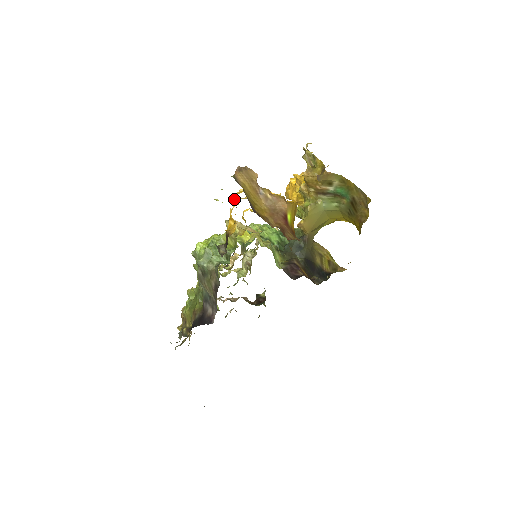
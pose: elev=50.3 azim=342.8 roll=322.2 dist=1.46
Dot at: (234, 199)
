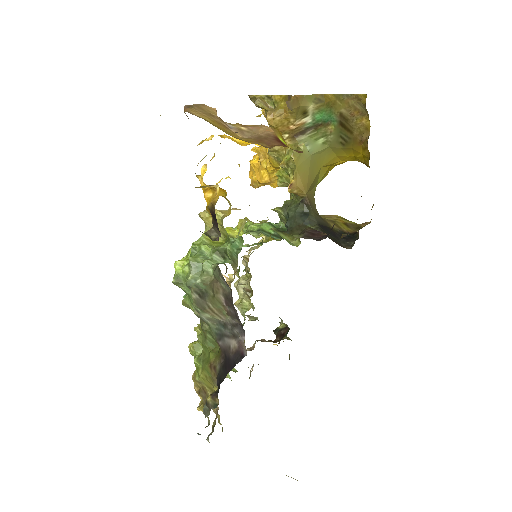
Dot at: (198, 163)
